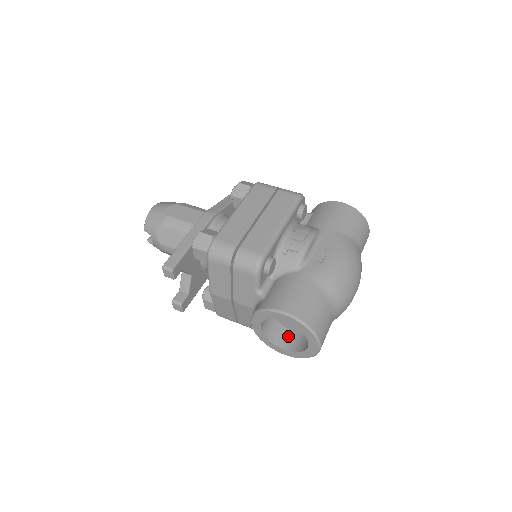
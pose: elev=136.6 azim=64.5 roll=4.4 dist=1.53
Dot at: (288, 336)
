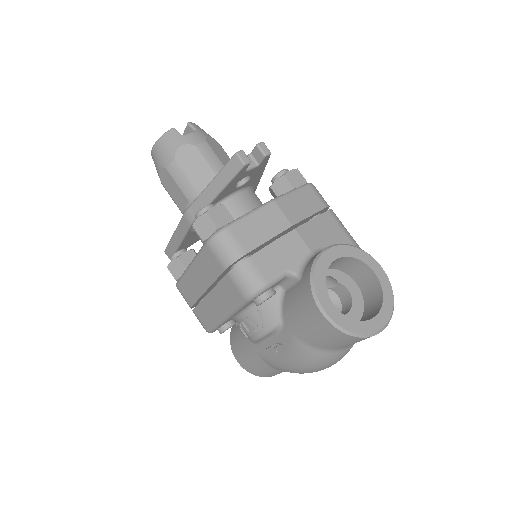
Dot at: occluded
